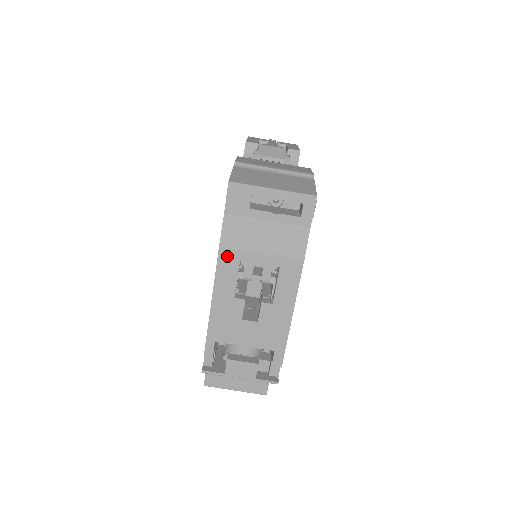
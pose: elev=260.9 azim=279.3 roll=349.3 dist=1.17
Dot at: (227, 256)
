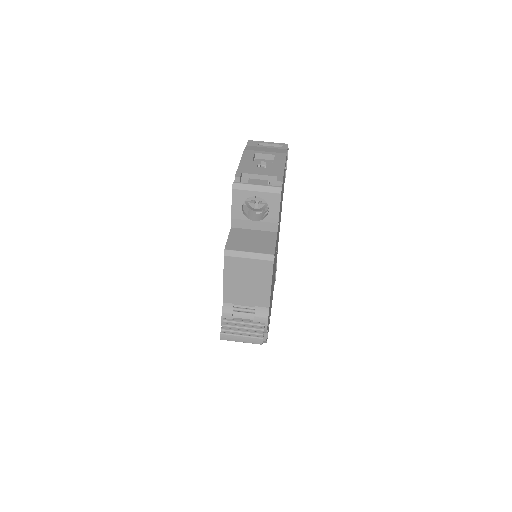
Dot at: (248, 152)
